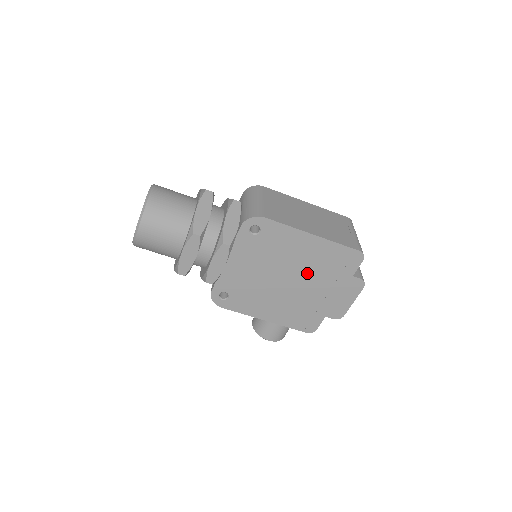
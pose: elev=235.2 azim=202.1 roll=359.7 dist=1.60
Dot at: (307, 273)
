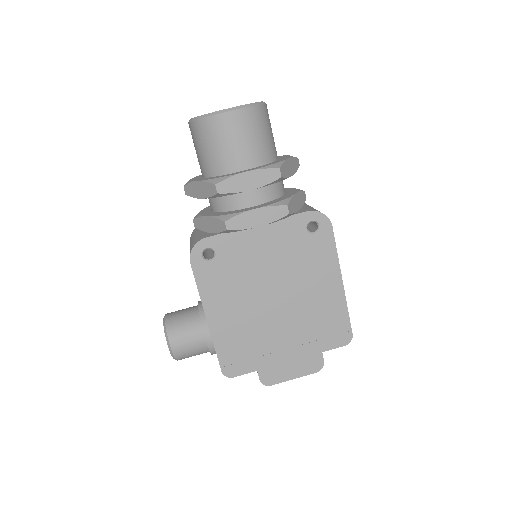
Dot at: (297, 311)
